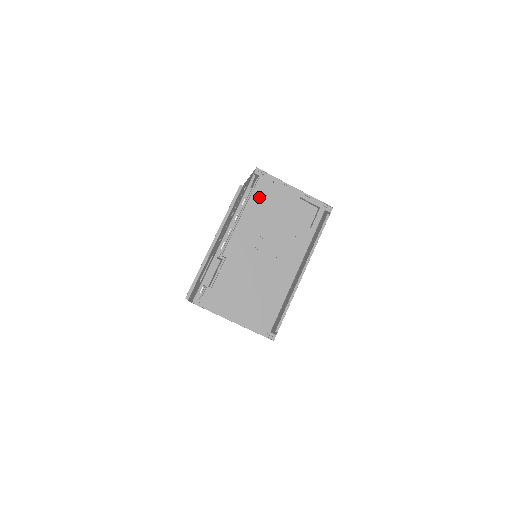
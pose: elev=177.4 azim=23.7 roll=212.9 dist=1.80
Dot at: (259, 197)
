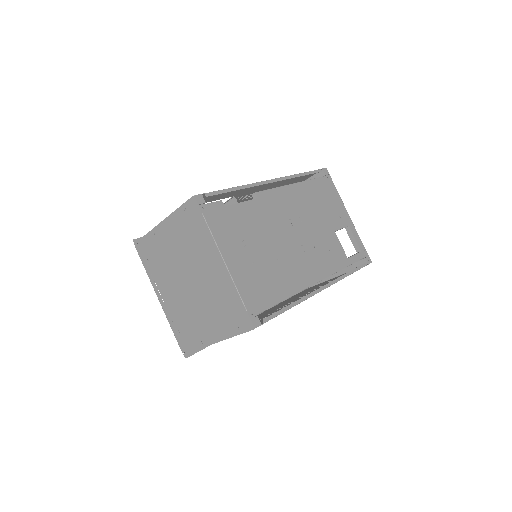
Dot at: (316, 188)
